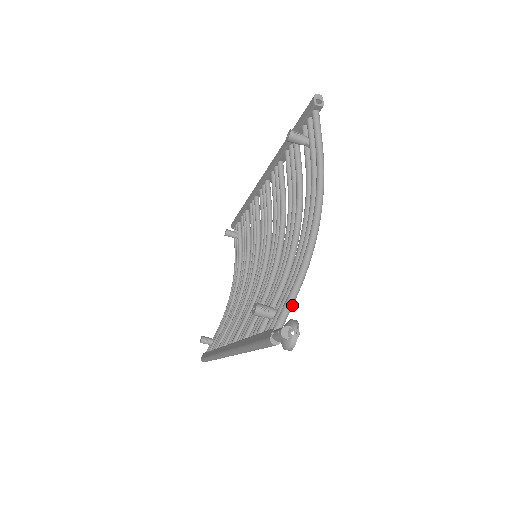
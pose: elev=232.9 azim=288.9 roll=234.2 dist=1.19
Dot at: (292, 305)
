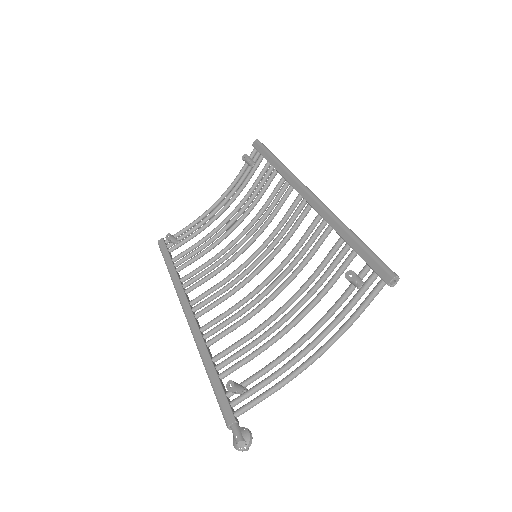
Dot at: occluded
